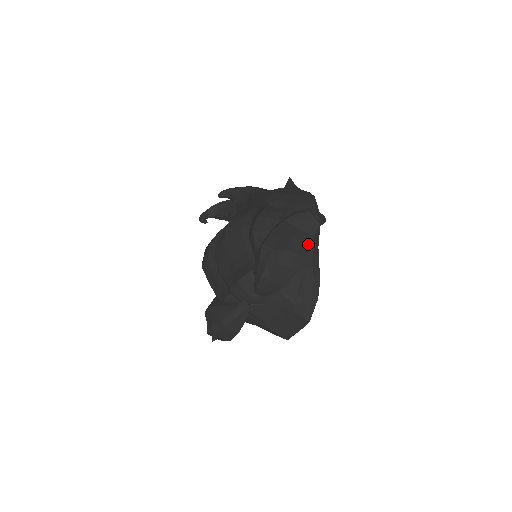
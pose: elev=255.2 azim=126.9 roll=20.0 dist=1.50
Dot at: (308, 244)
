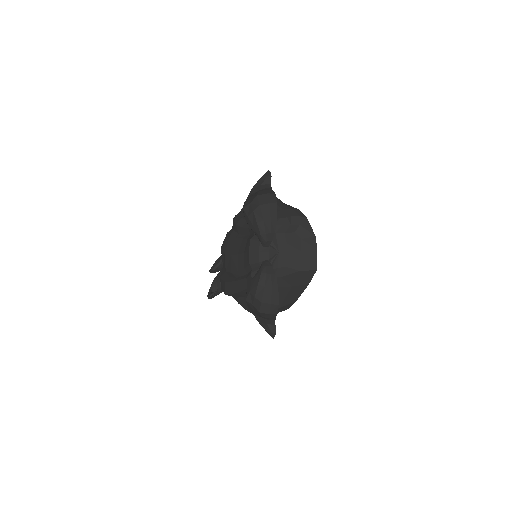
Dot at: (271, 191)
